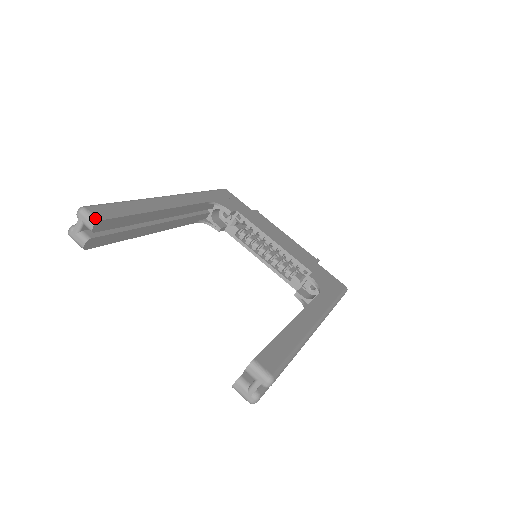
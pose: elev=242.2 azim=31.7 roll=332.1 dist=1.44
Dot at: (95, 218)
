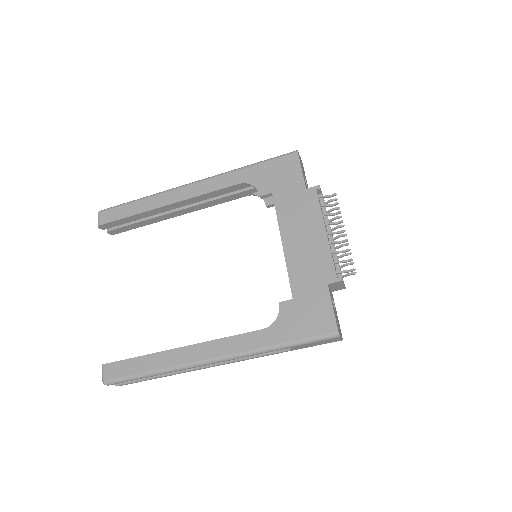
Dot at: (98, 223)
